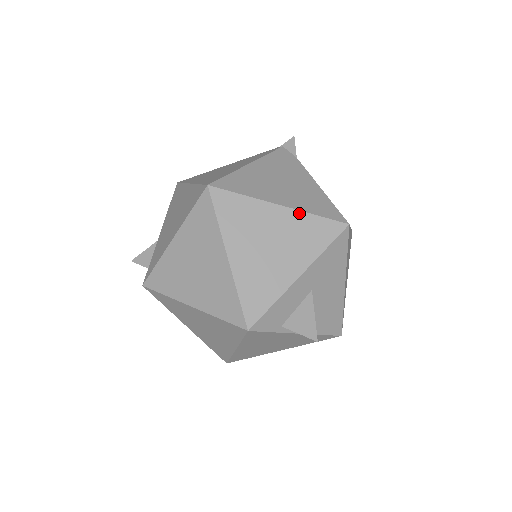
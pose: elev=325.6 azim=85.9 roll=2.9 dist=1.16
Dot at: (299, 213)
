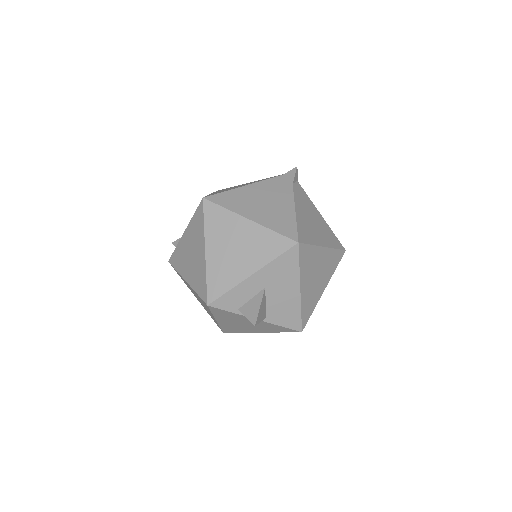
Dot at: (262, 228)
